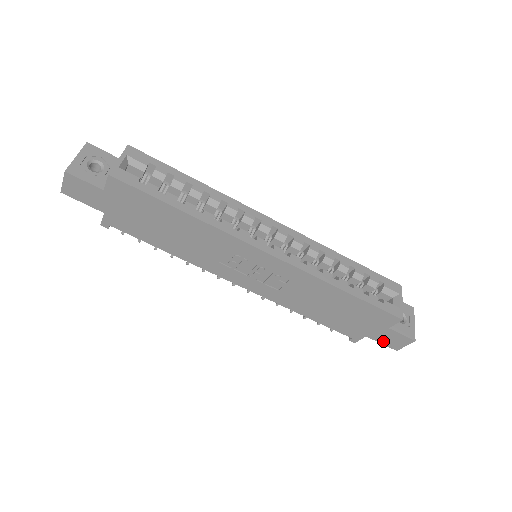
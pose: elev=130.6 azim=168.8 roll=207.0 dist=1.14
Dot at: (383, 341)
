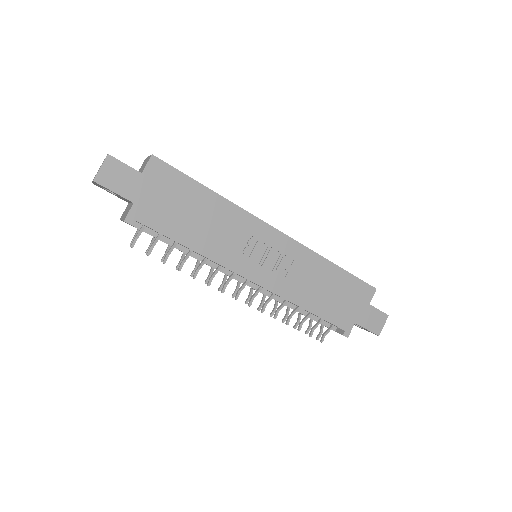
Dot at: (368, 325)
